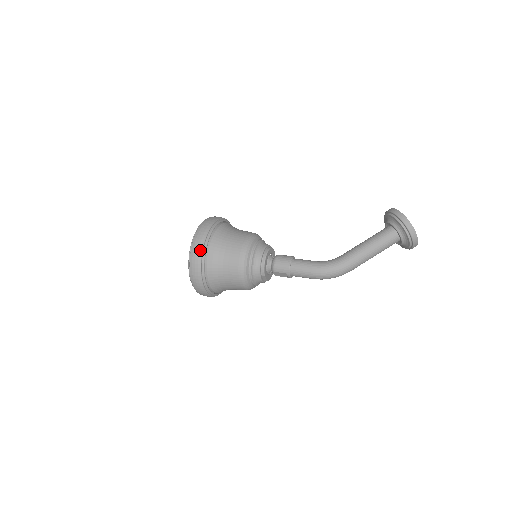
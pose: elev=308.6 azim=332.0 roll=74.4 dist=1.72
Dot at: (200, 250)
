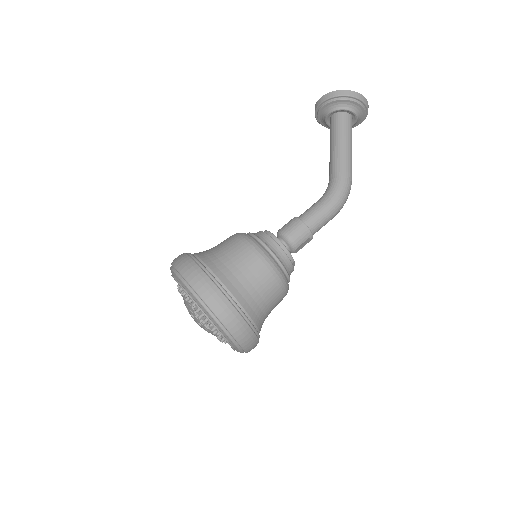
Dot at: (224, 300)
